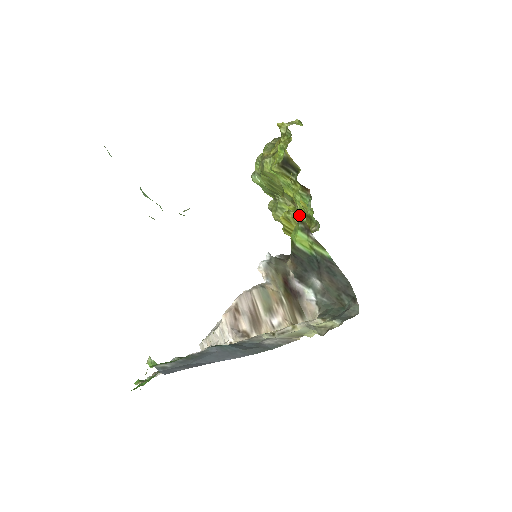
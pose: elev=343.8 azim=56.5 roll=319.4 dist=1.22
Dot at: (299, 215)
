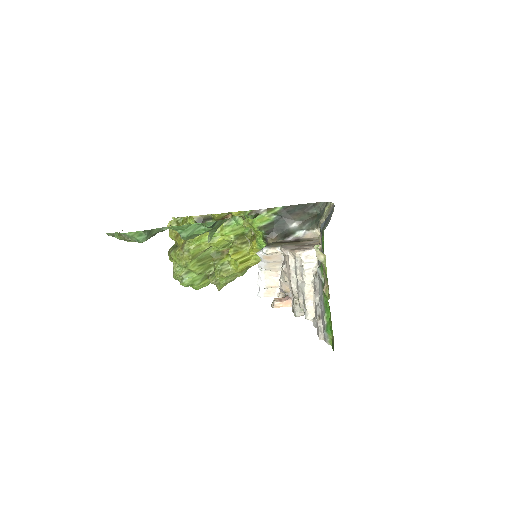
Dot at: (237, 241)
